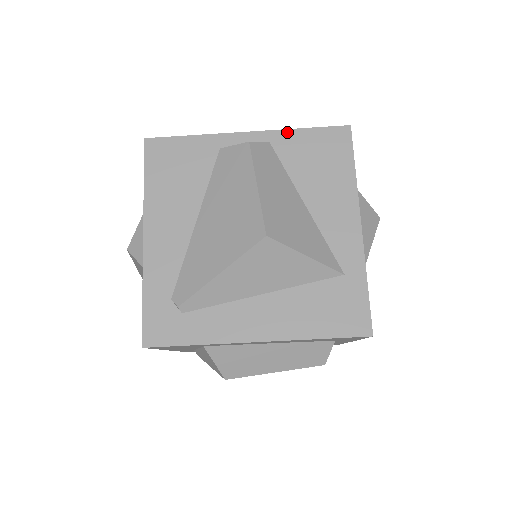
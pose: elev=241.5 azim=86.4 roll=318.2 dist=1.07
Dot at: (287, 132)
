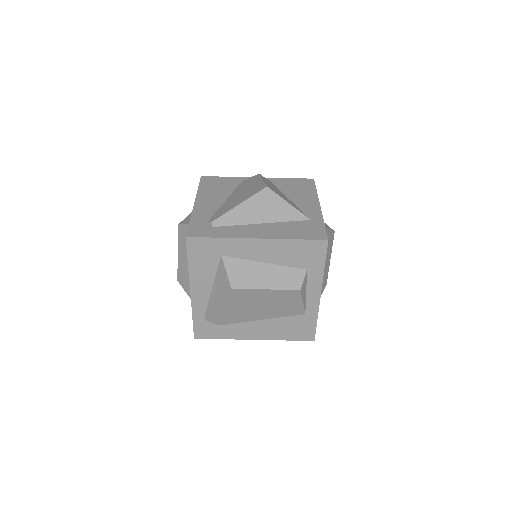
Dot at: (279, 179)
